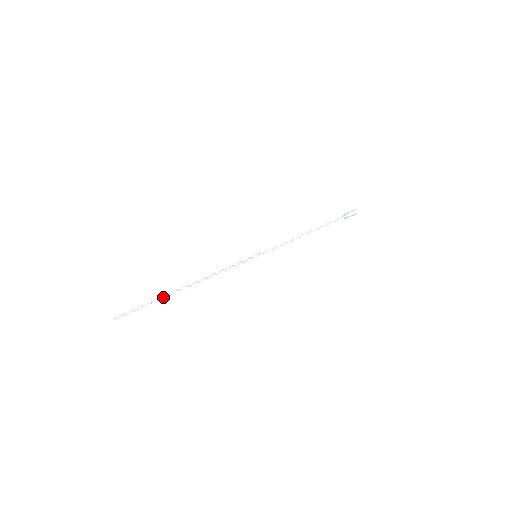
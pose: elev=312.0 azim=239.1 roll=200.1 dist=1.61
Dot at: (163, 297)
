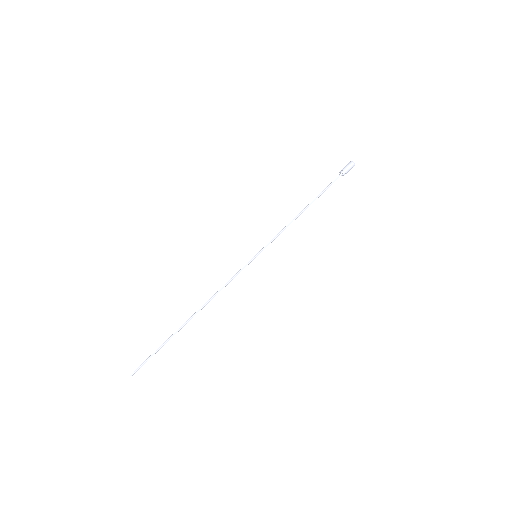
Dot at: occluded
